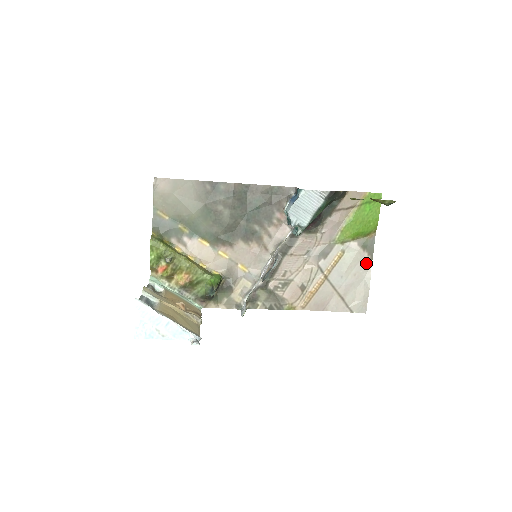
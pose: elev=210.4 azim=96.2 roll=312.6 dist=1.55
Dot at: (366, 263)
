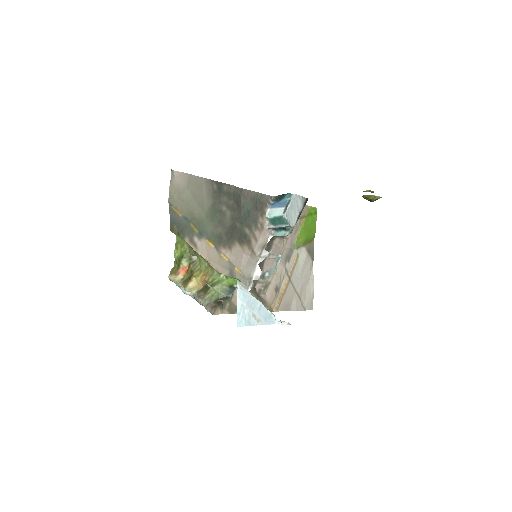
Dot at: (310, 266)
